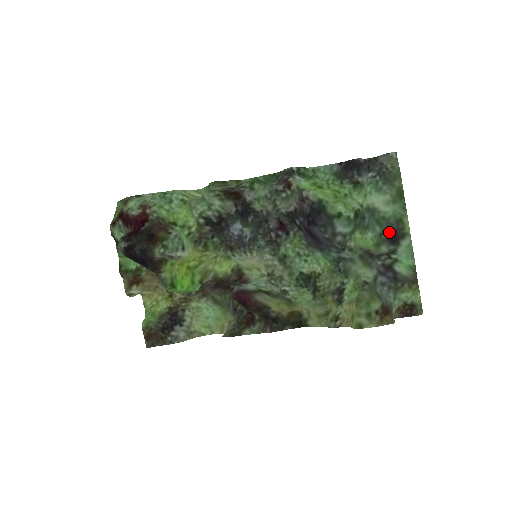
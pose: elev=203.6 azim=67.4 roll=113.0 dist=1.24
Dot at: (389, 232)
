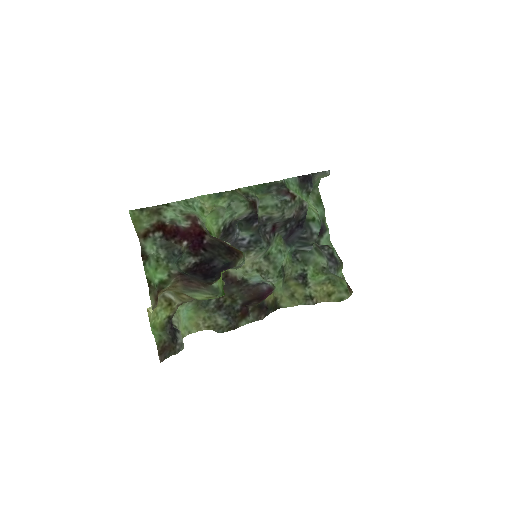
Dot at: occluded
